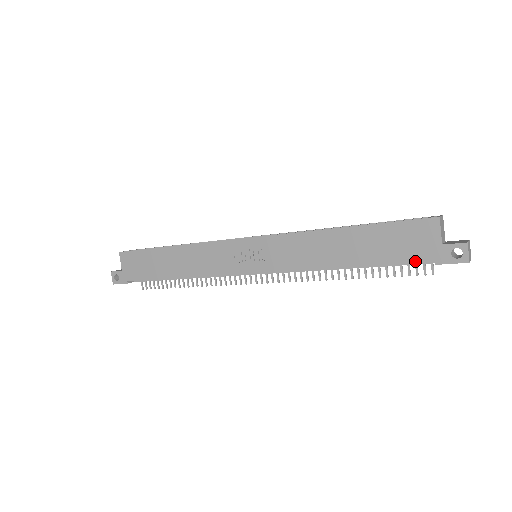
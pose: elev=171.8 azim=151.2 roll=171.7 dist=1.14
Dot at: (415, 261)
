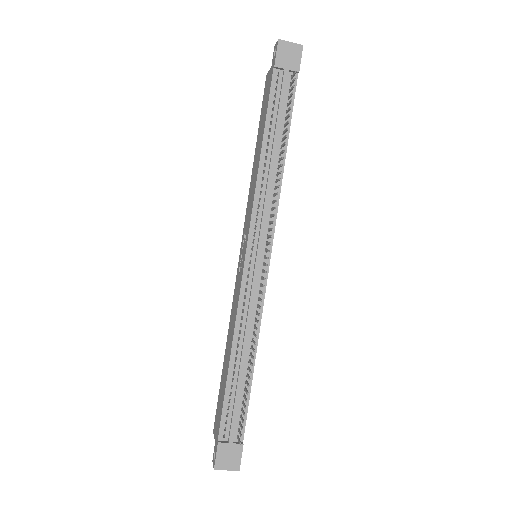
Dot at: (271, 85)
